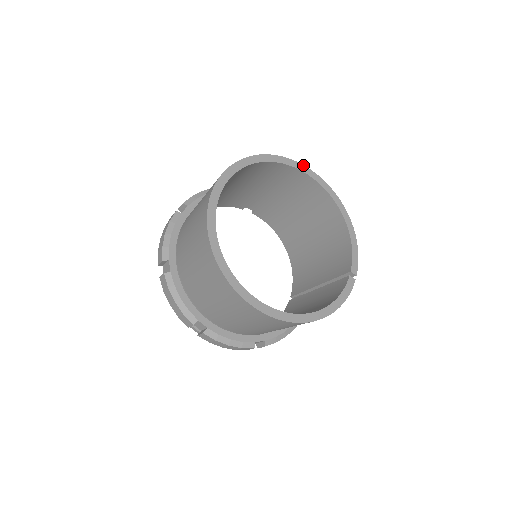
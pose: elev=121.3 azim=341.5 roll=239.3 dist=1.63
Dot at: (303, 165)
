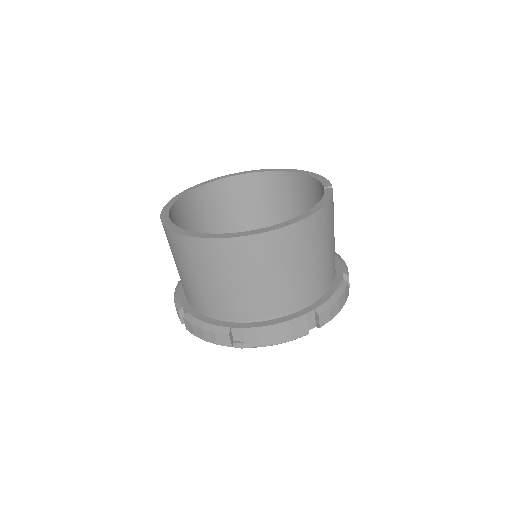
Dot at: (240, 172)
